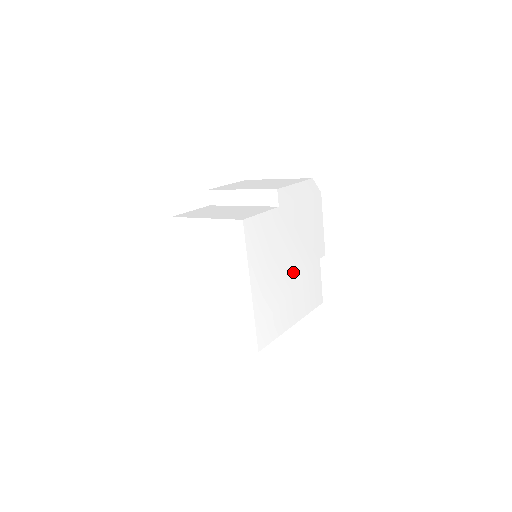
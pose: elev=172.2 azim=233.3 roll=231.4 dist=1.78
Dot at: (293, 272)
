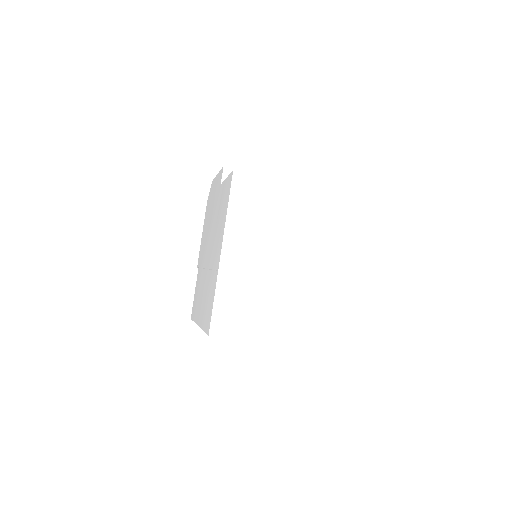
Dot at: occluded
